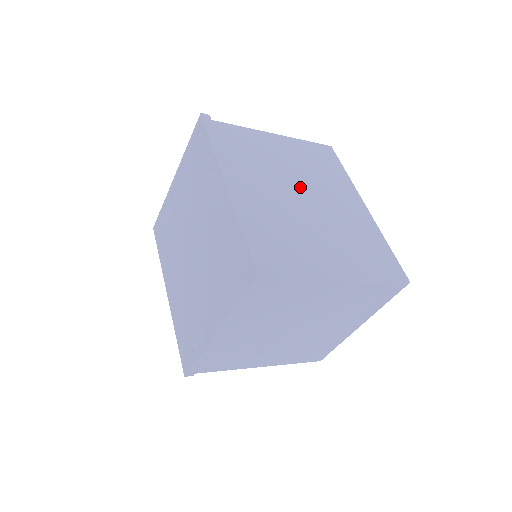
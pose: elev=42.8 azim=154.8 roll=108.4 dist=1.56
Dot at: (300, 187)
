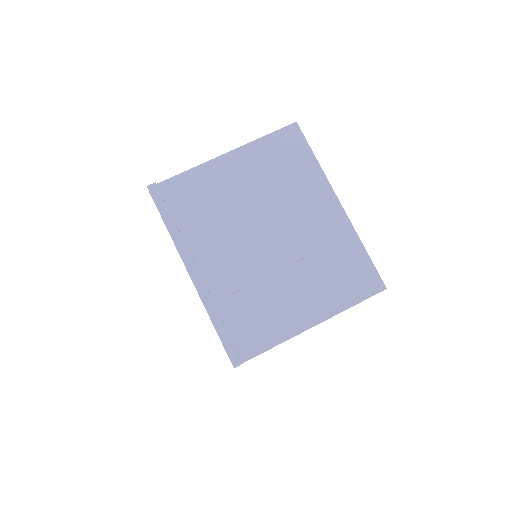
Dot at: (263, 223)
